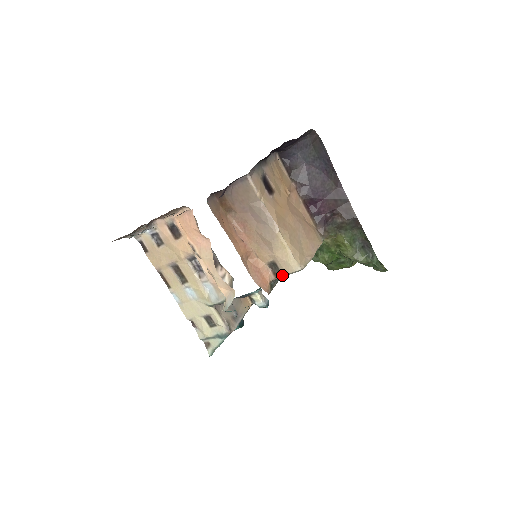
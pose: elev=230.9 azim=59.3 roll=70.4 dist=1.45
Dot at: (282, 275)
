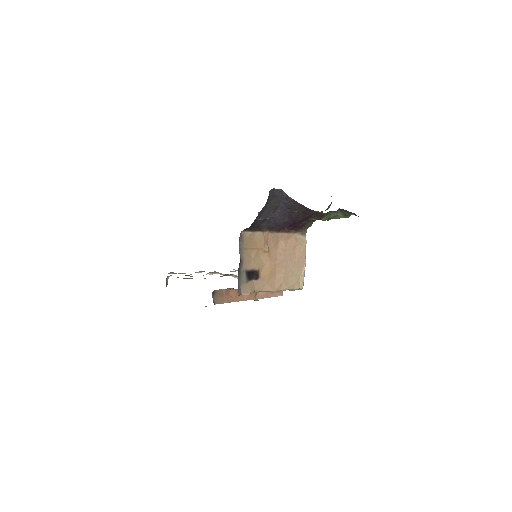
Dot at: occluded
